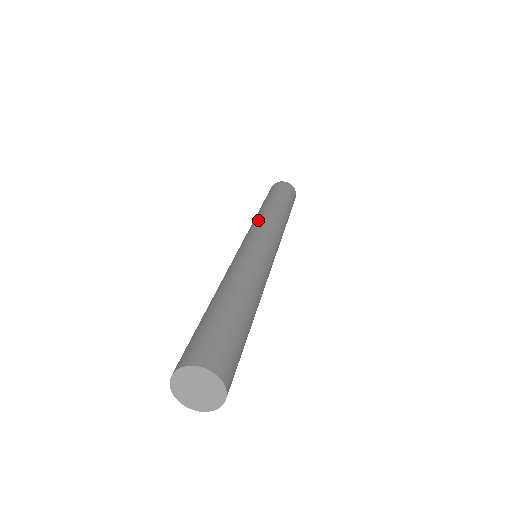
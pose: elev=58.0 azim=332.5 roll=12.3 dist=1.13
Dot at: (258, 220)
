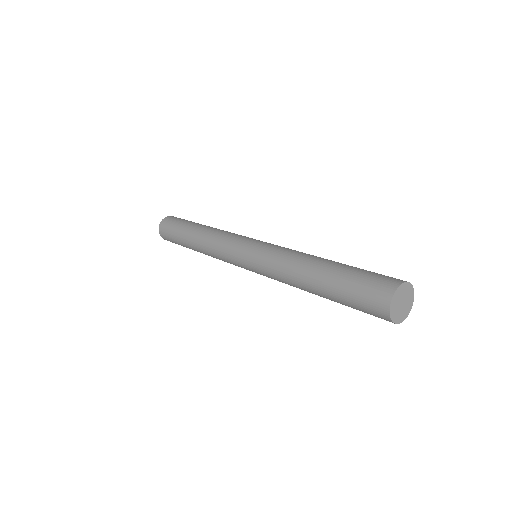
Dot at: (224, 234)
